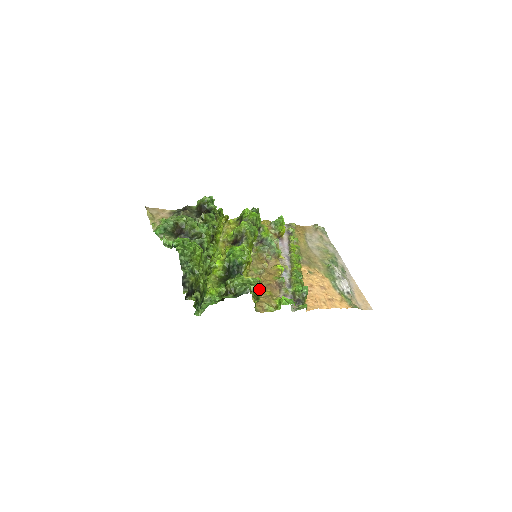
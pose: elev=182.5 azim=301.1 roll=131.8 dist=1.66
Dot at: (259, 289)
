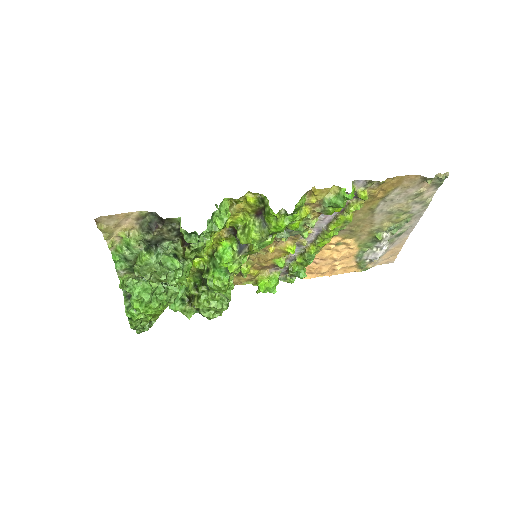
Dot at: (243, 276)
